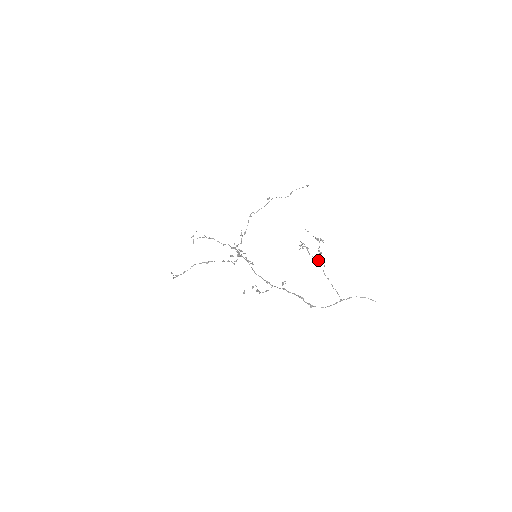
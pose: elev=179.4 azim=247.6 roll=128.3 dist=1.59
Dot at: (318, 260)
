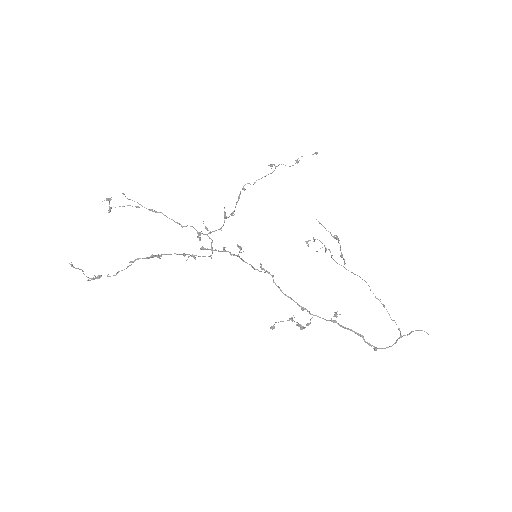
Dot at: occluded
